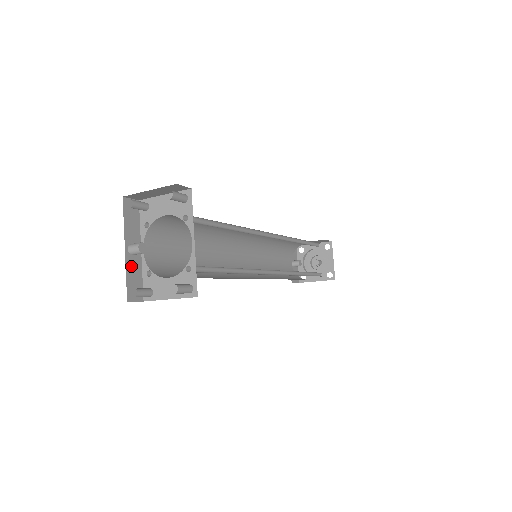
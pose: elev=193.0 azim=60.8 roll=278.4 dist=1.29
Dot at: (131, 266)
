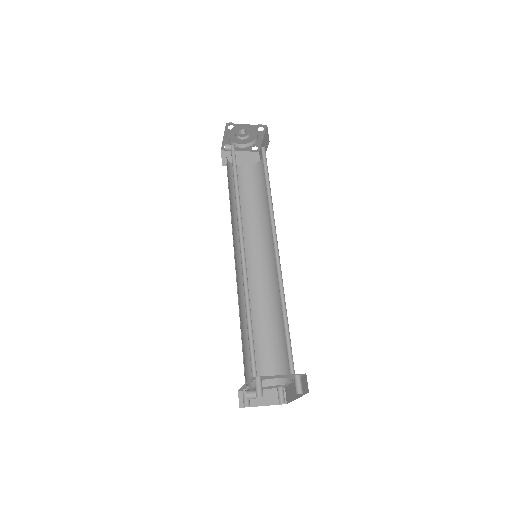
Dot at: occluded
